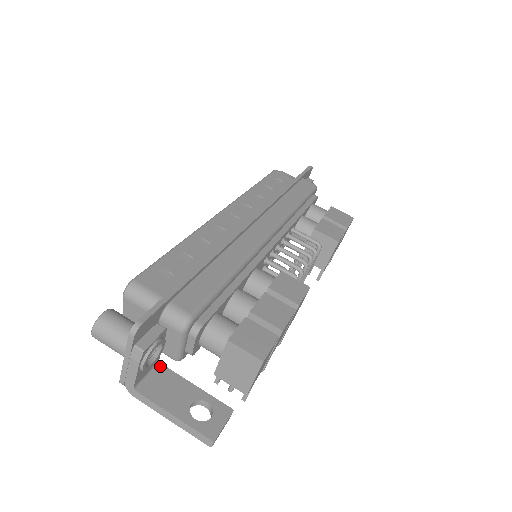
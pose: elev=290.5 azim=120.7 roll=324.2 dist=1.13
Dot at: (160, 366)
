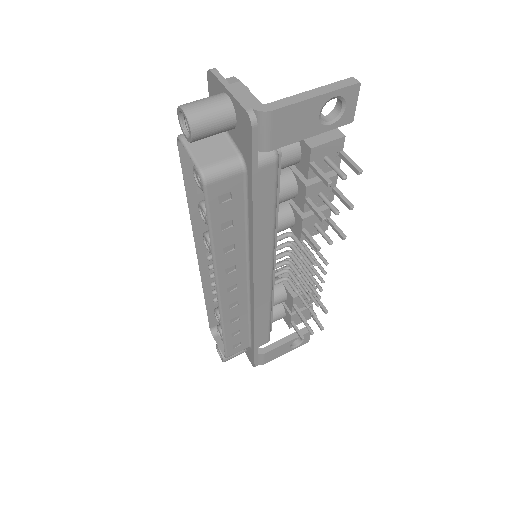
Dot at: occluded
